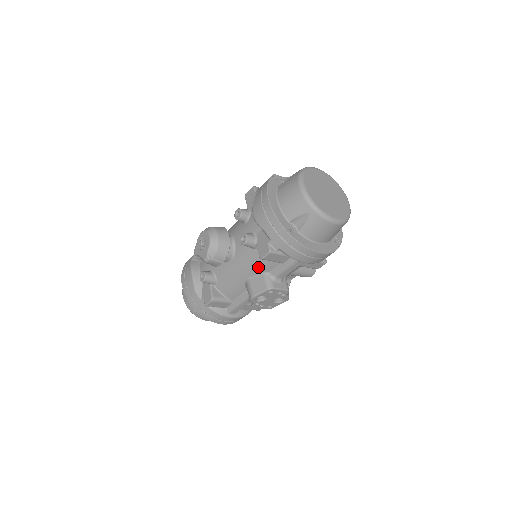
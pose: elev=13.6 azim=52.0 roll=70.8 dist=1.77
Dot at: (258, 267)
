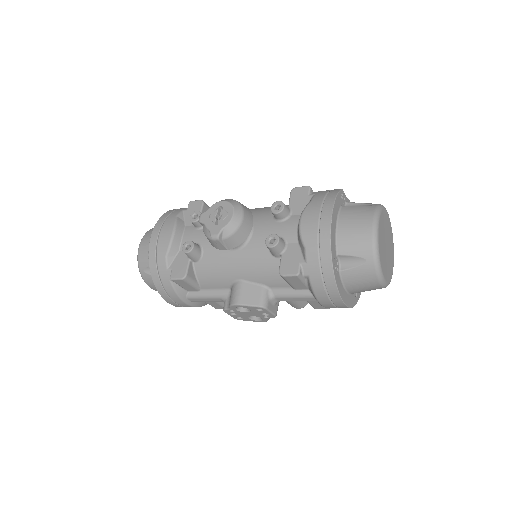
Dot at: (263, 276)
